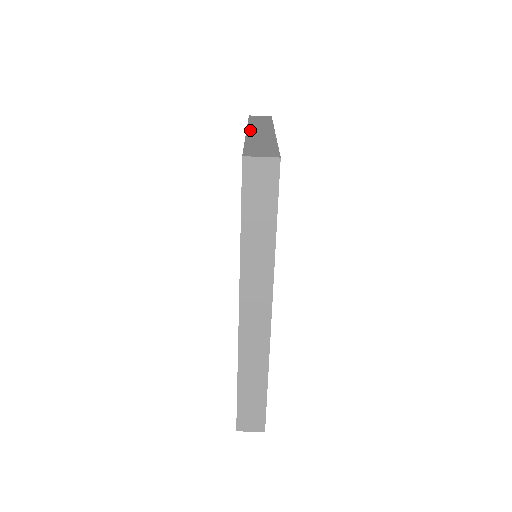
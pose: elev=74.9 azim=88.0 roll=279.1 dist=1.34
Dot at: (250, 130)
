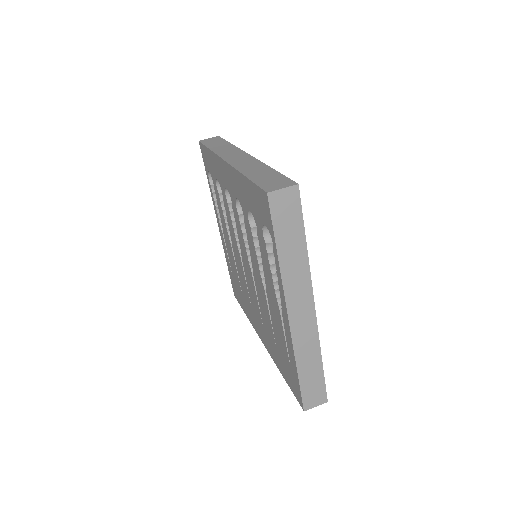
Dot at: occluded
